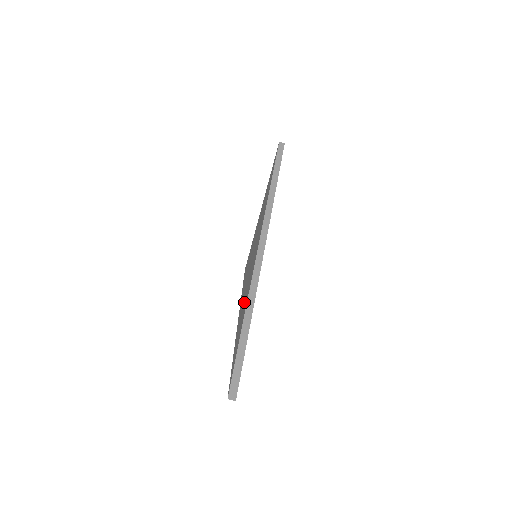
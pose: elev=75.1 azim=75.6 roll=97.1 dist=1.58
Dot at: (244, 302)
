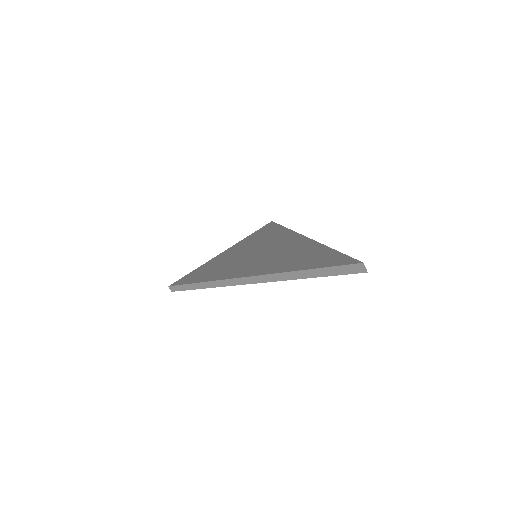
Dot at: (285, 256)
